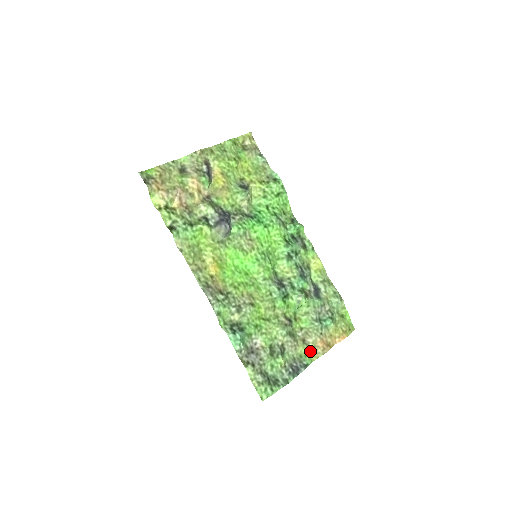
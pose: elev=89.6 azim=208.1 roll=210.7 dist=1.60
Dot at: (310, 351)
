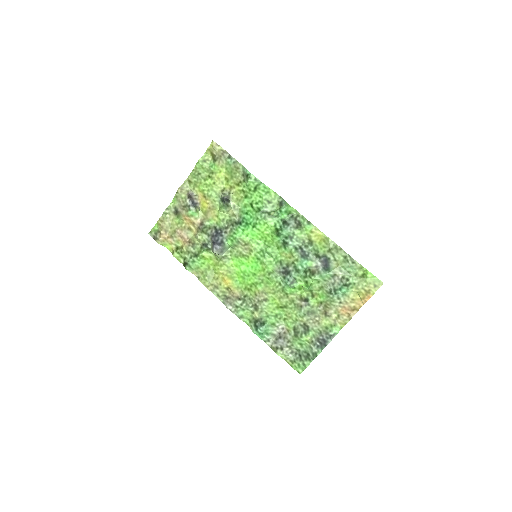
Dot at: (335, 320)
